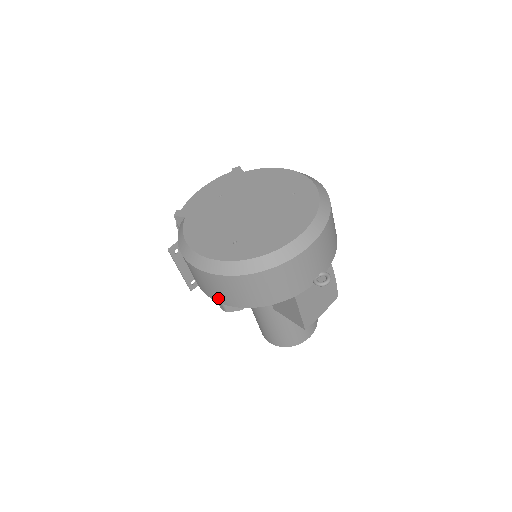
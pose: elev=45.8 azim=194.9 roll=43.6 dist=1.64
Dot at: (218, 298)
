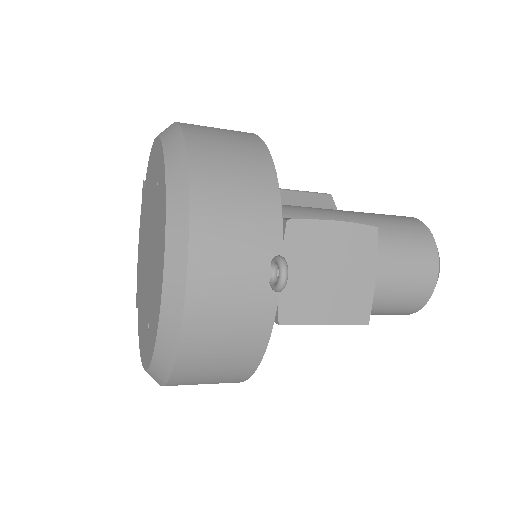
Dot at: occluded
